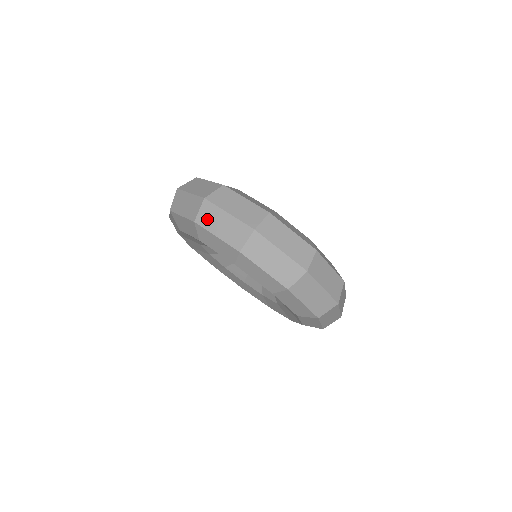
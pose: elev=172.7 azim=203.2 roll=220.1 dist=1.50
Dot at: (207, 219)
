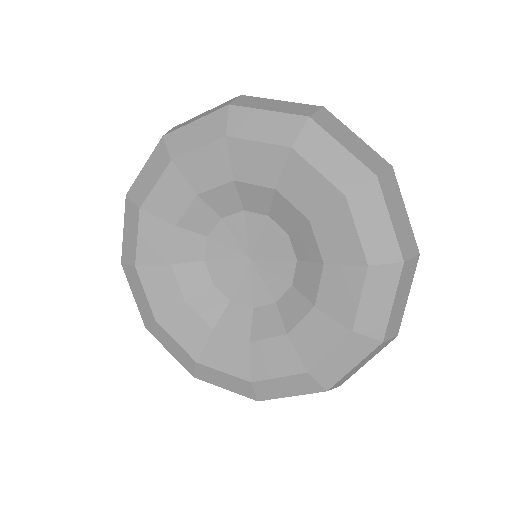
Dot at: (329, 124)
